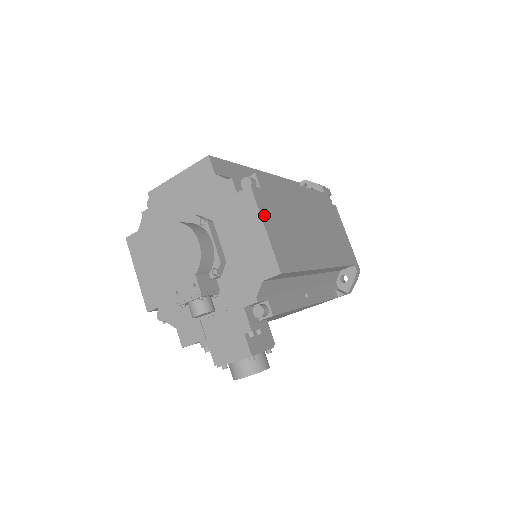
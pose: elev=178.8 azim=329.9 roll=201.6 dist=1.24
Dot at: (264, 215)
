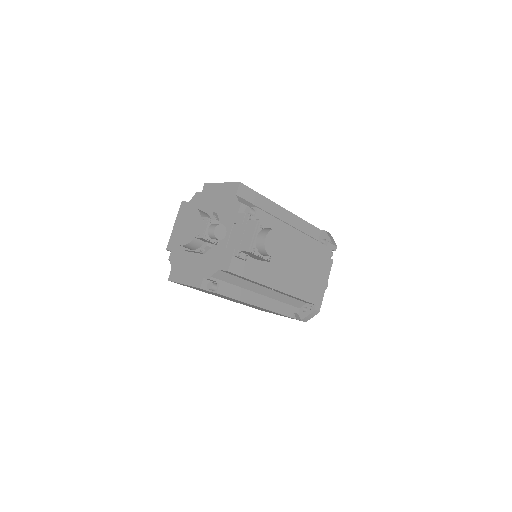
Dot at: occluded
